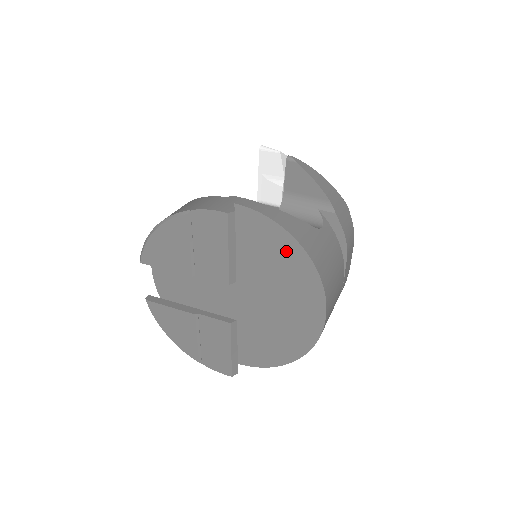
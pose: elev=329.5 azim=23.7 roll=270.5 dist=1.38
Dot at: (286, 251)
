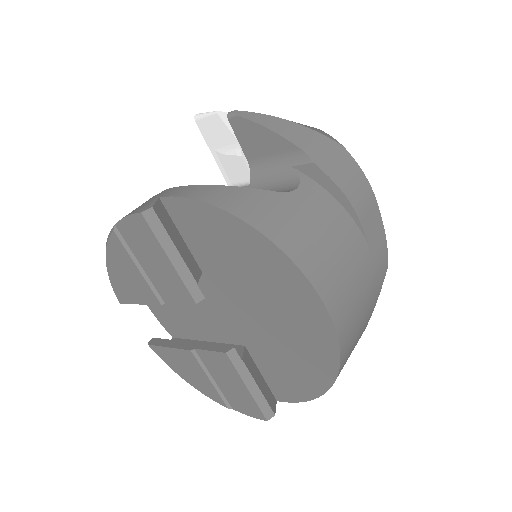
Dot at: (237, 238)
